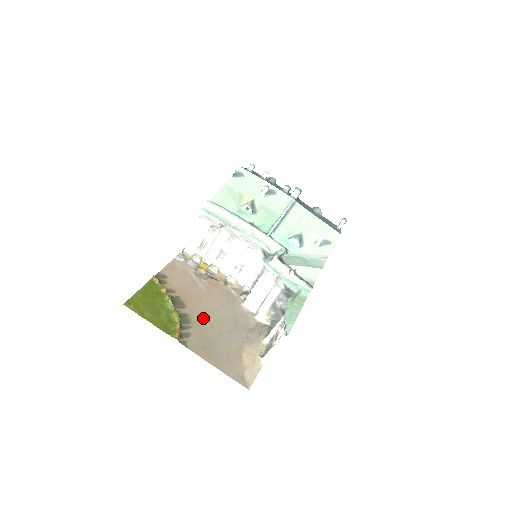
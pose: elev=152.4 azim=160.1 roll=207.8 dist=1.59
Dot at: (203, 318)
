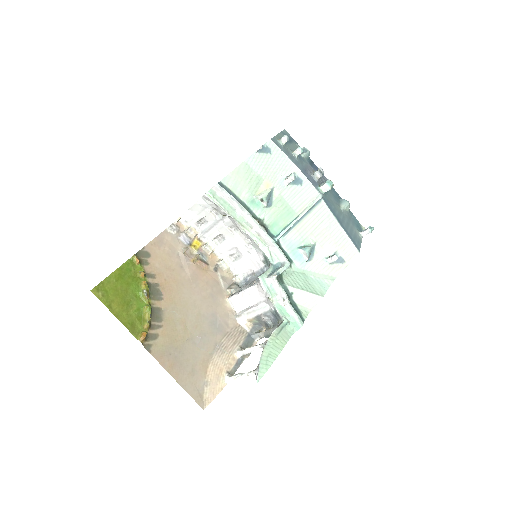
Dot at: (178, 315)
